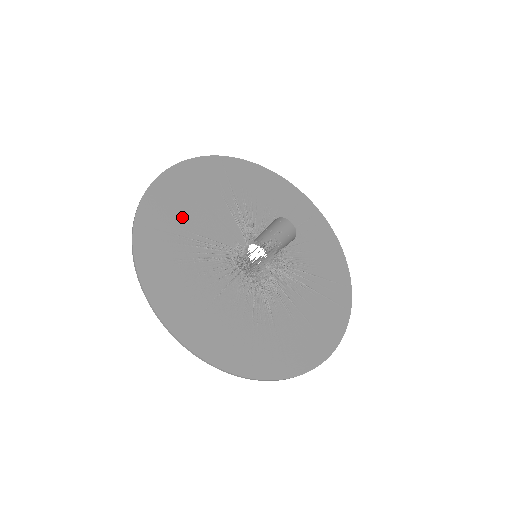
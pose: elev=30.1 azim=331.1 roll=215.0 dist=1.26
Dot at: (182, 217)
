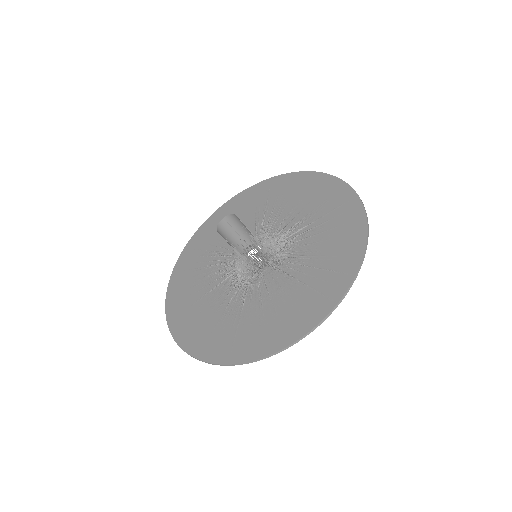
Dot at: (216, 236)
